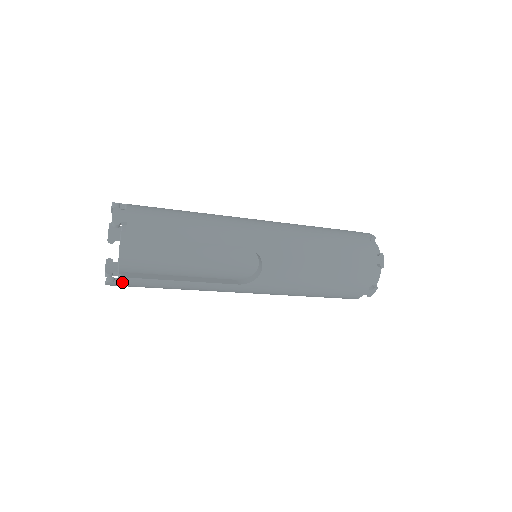
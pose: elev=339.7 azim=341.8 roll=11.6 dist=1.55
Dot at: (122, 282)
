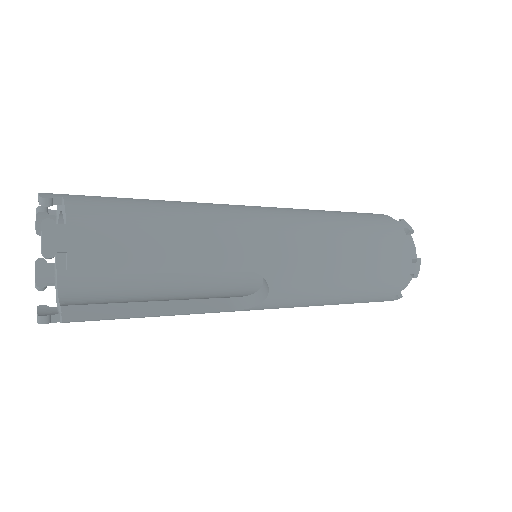
Dot at: occluded
